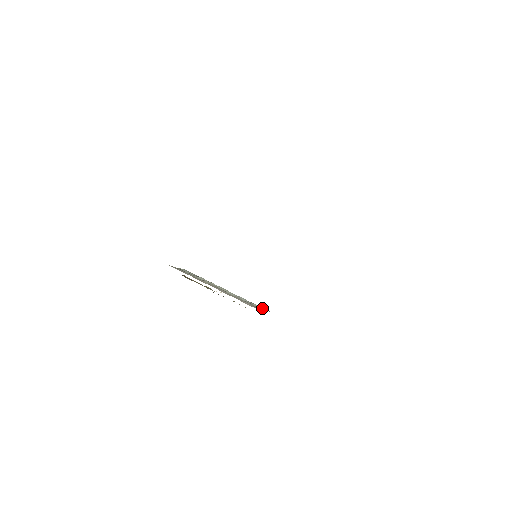
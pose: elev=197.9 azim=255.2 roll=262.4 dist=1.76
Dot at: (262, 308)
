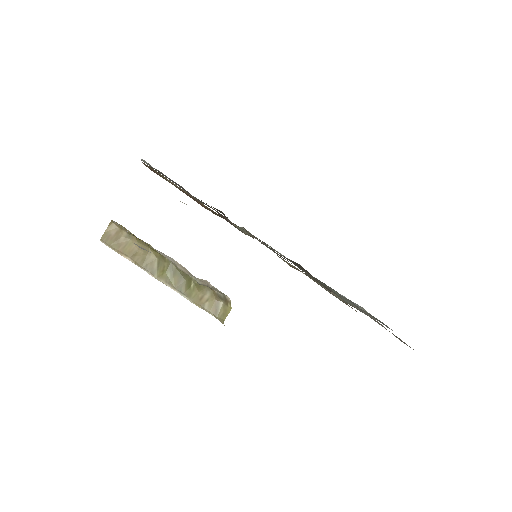
Dot at: occluded
